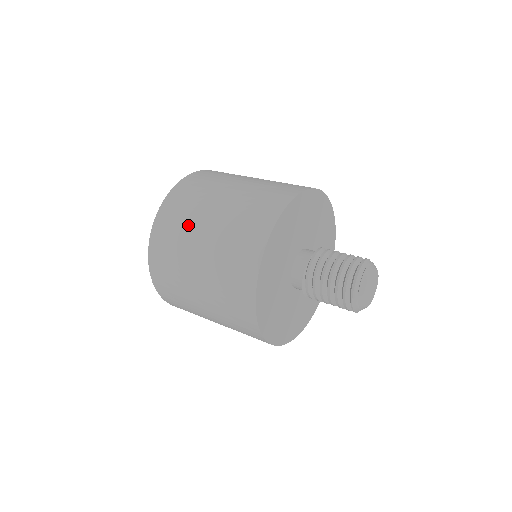
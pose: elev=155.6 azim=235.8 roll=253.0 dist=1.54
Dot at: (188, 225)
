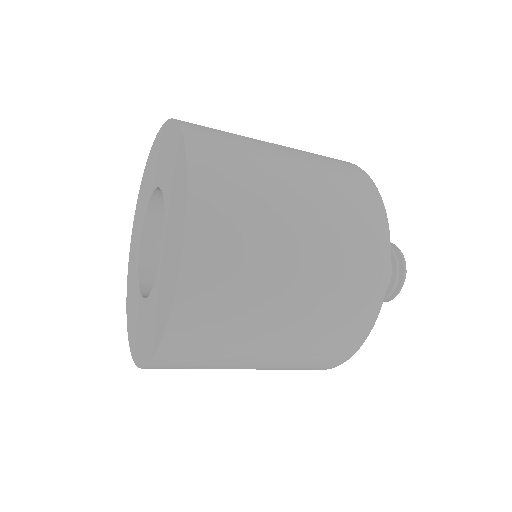
Dot at: (262, 183)
